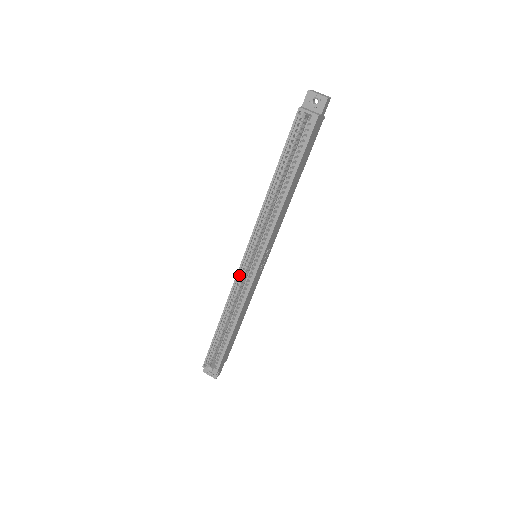
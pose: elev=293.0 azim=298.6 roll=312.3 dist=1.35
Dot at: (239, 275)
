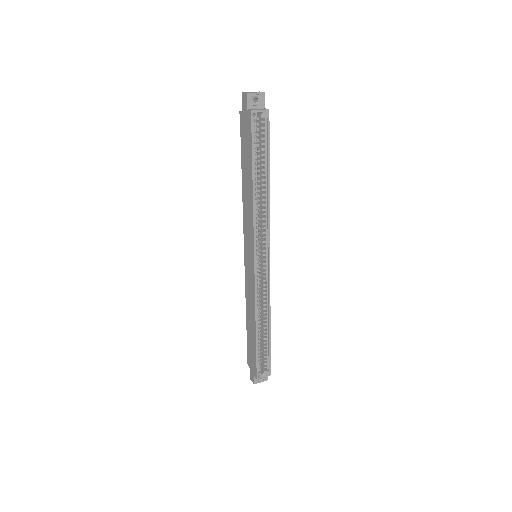
Dot at: (256, 280)
